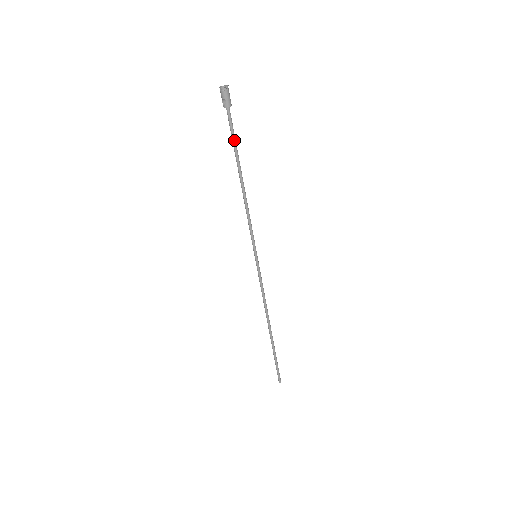
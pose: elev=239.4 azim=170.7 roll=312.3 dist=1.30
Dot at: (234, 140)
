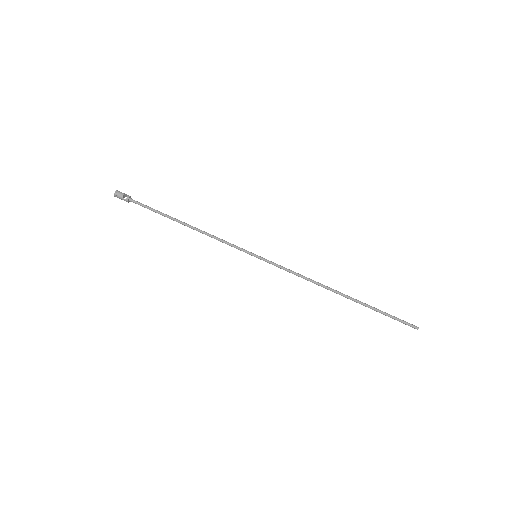
Dot at: (154, 209)
